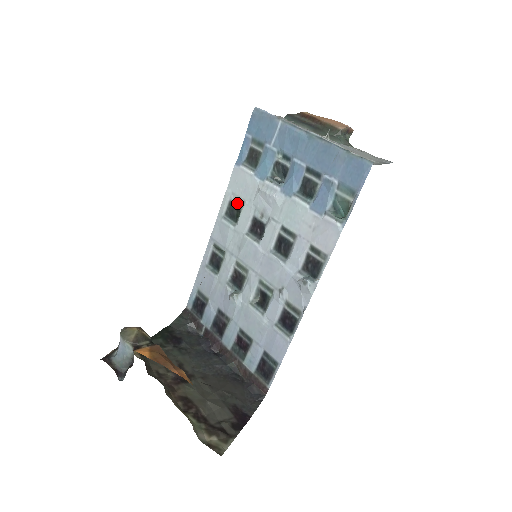
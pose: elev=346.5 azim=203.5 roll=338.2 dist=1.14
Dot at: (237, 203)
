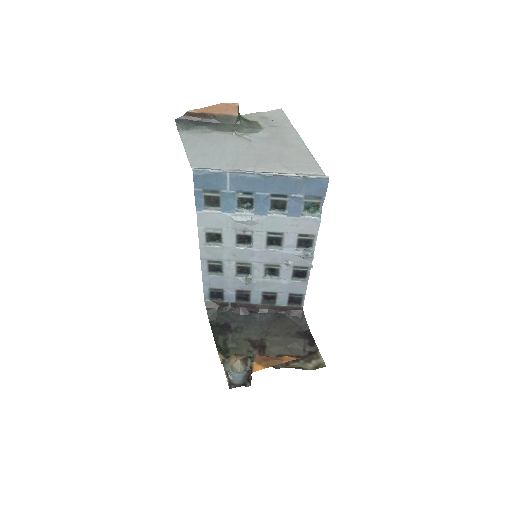
Dot at: (214, 232)
